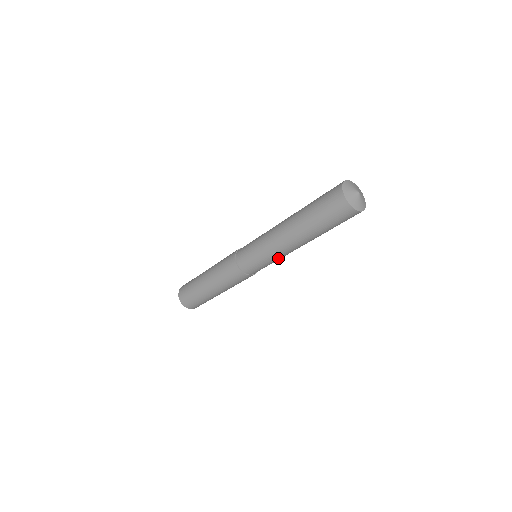
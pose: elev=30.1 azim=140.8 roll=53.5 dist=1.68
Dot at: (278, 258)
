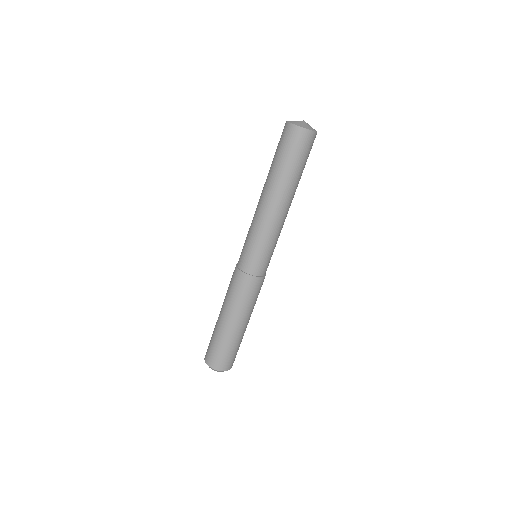
Dot at: (279, 235)
